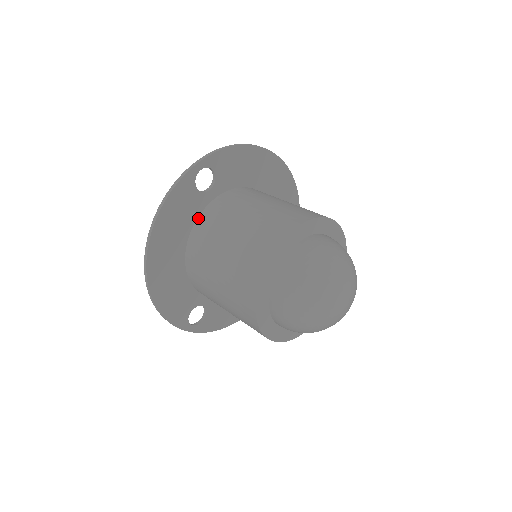
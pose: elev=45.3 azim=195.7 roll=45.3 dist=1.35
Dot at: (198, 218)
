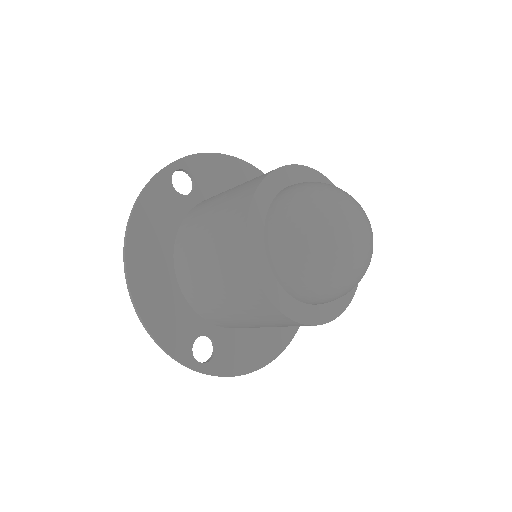
Dot at: (182, 222)
